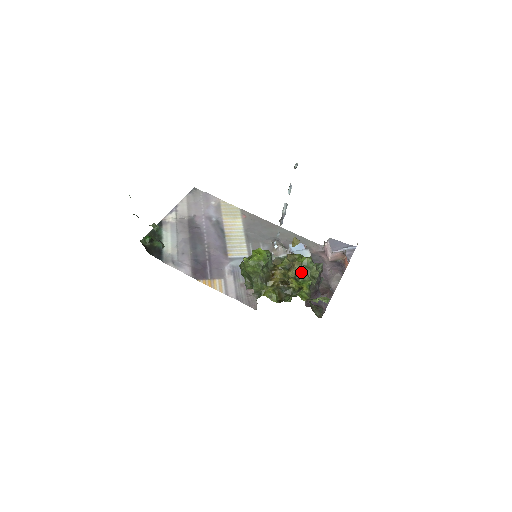
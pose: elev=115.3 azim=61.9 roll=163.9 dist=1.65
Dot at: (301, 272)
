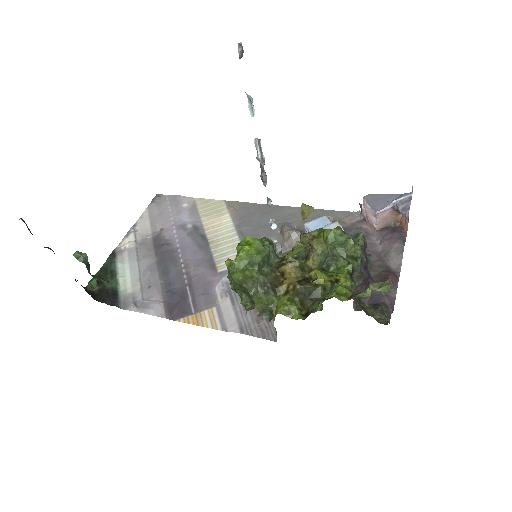
Dot at: (329, 255)
